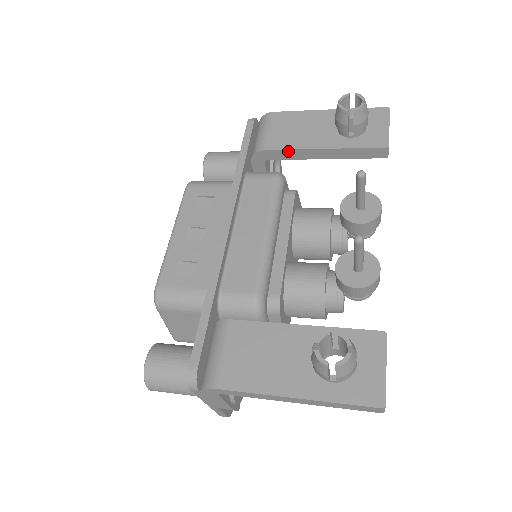
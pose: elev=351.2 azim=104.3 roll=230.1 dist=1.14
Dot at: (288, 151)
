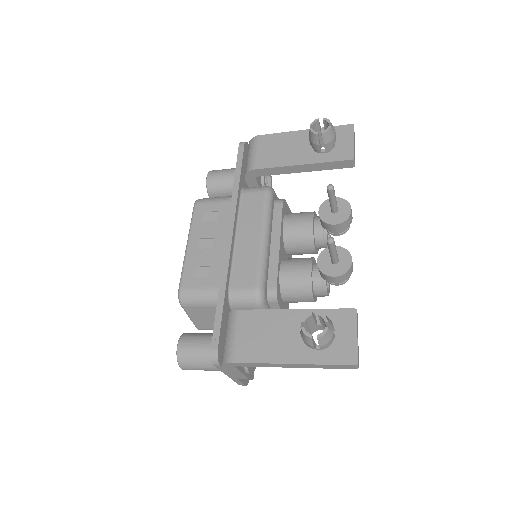
Dot at: (274, 169)
